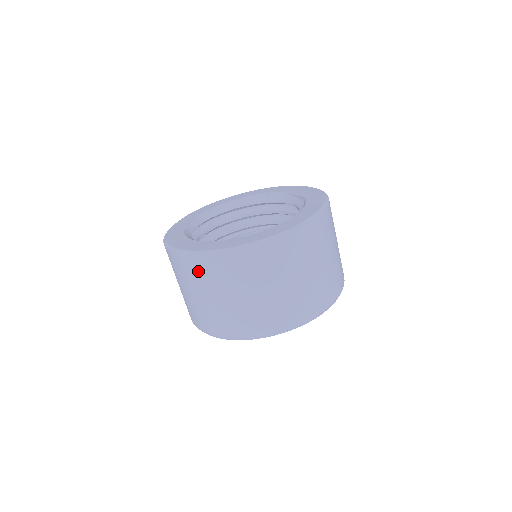
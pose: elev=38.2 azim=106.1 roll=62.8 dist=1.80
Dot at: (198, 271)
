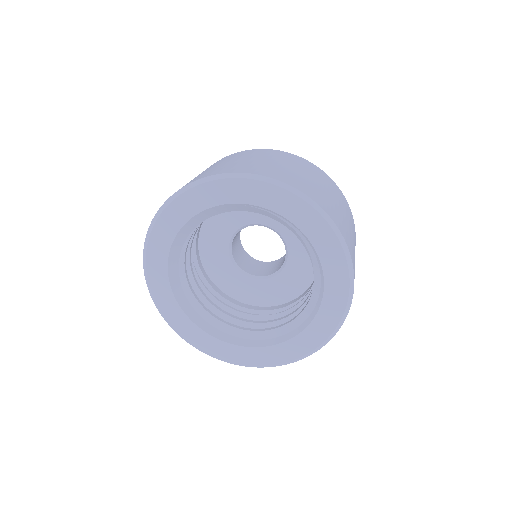
Dot at: occluded
